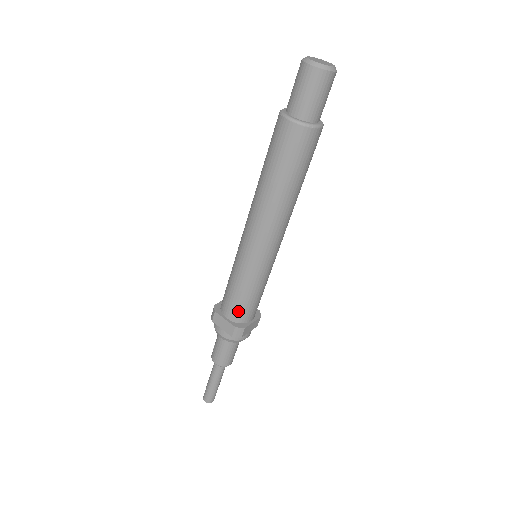
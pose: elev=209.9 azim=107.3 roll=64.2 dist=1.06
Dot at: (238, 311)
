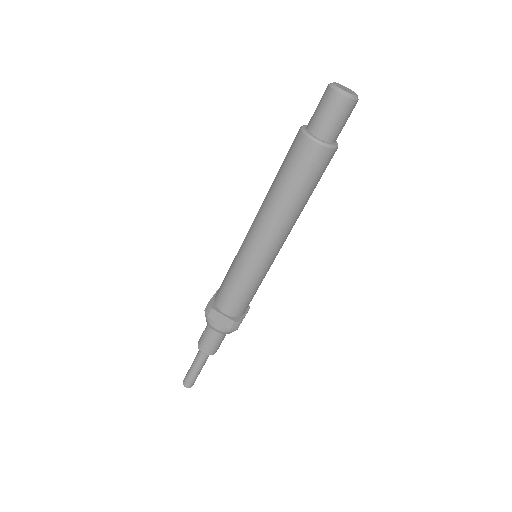
Dot at: (237, 307)
